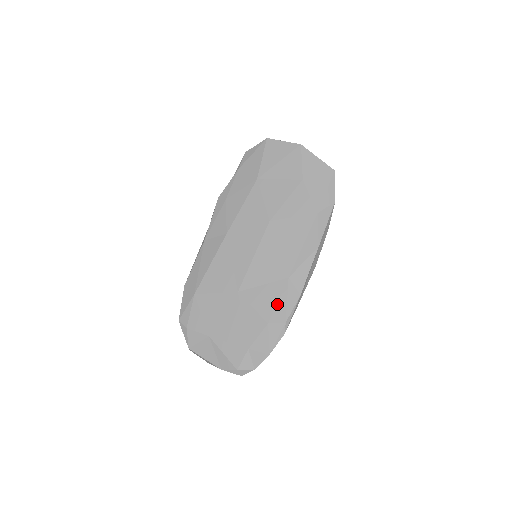
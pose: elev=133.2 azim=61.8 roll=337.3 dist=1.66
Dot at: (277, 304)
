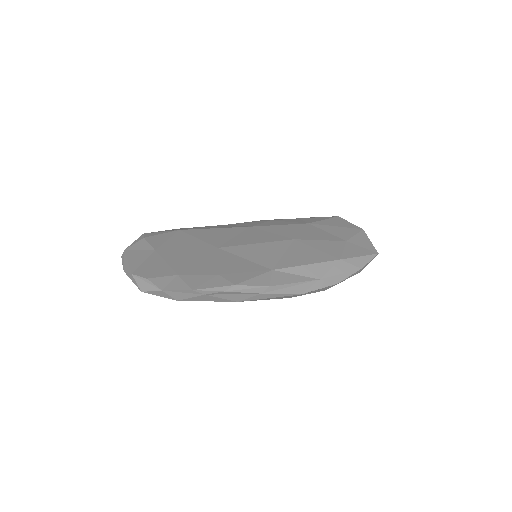
Dot at: (242, 273)
